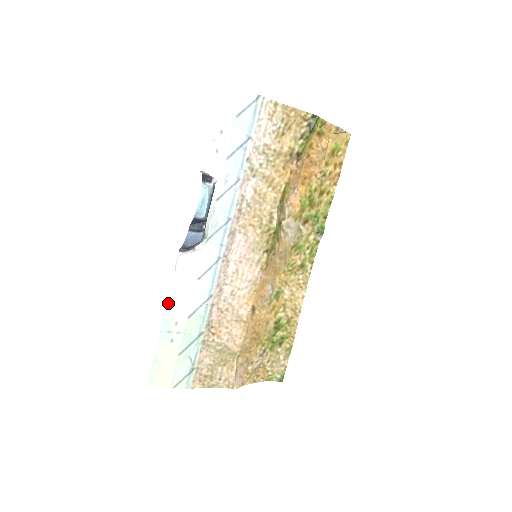
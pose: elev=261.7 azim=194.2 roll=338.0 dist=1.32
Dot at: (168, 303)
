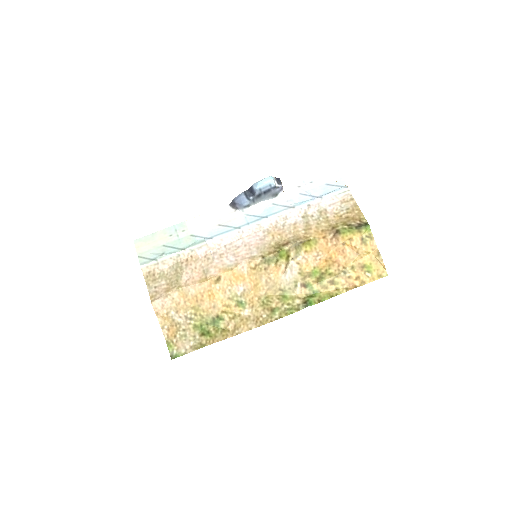
Dot at: (194, 218)
